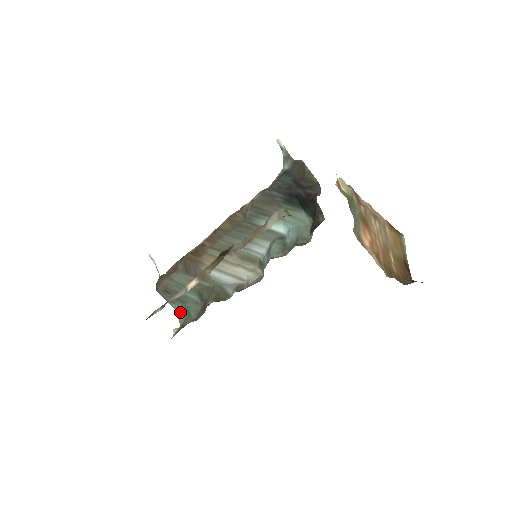
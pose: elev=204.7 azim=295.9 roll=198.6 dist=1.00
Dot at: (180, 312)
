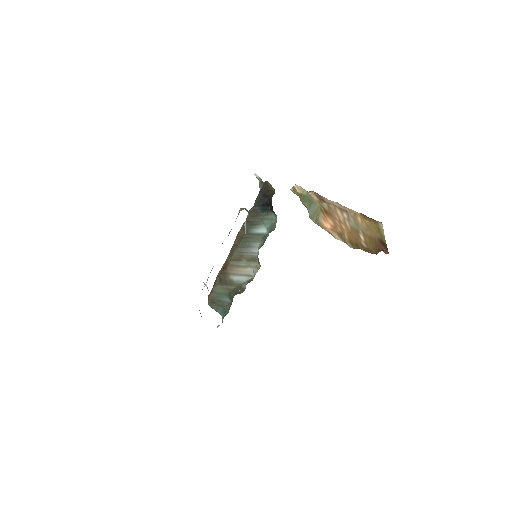
Dot at: (221, 314)
